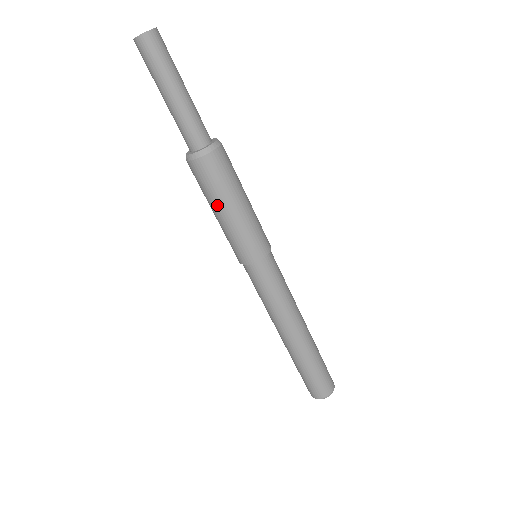
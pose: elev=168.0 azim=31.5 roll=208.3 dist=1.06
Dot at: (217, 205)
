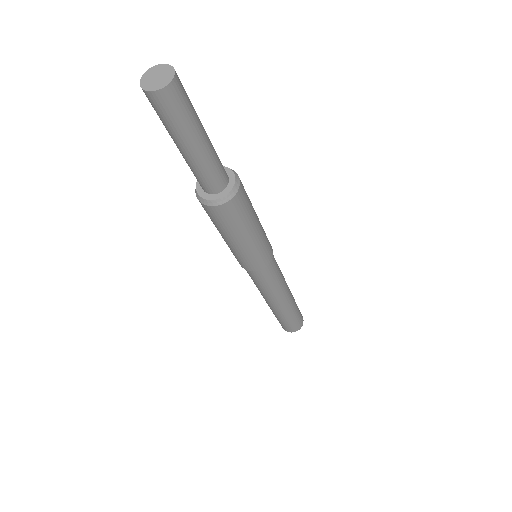
Dot at: (233, 237)
